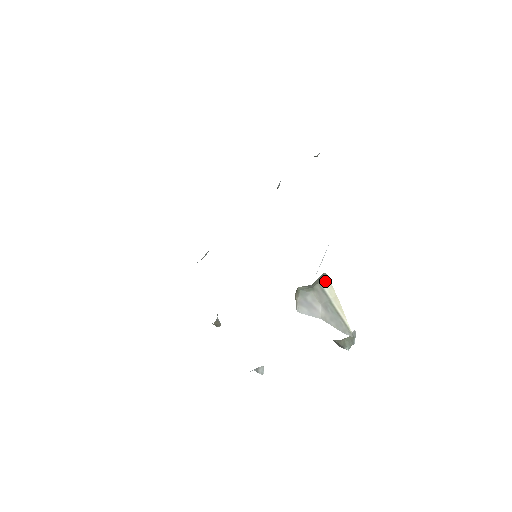
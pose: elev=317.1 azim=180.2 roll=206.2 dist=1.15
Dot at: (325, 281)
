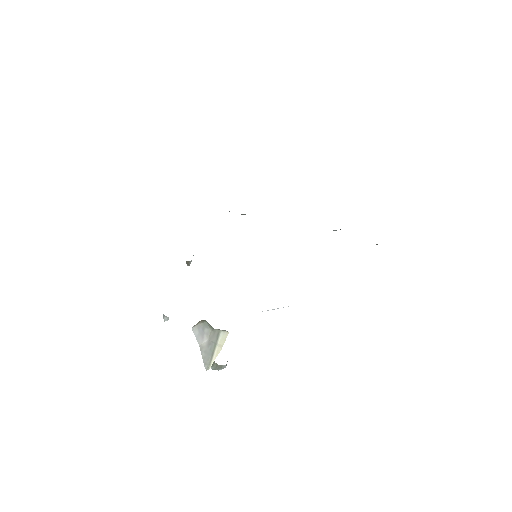
Dot at: (225, 333)
